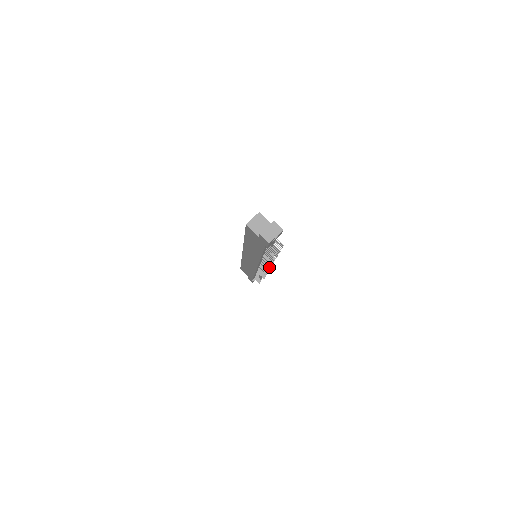
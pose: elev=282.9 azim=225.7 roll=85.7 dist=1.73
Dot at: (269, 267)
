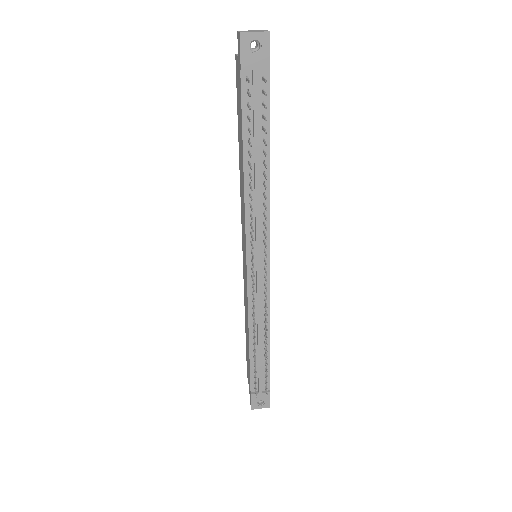
Dot at: occluded
